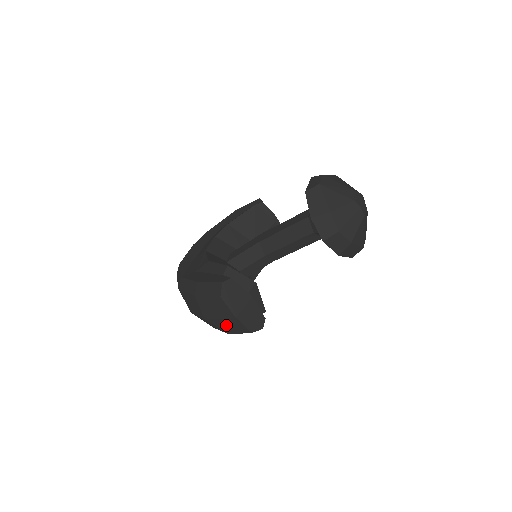
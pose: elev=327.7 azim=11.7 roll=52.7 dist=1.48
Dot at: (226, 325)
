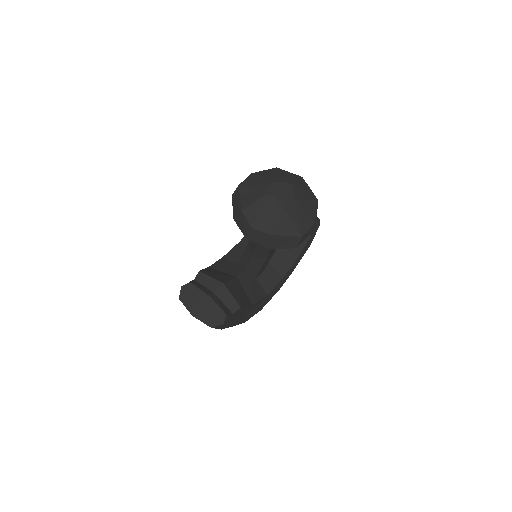
Dot at: occluded
